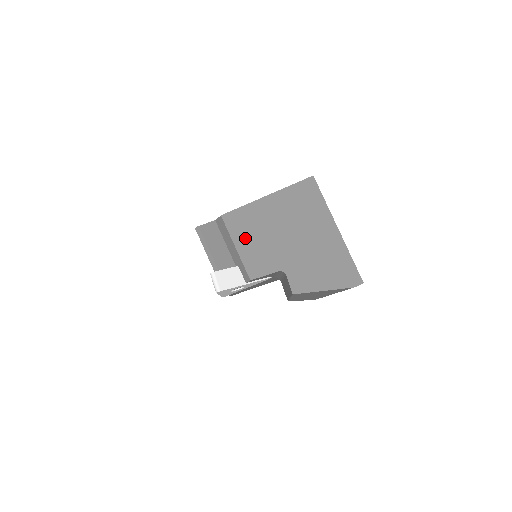
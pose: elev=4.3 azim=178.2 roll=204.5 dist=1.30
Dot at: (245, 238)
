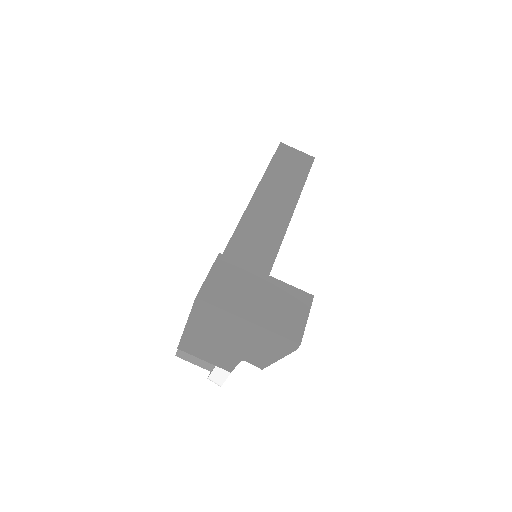
Dot at: (203, 354)
